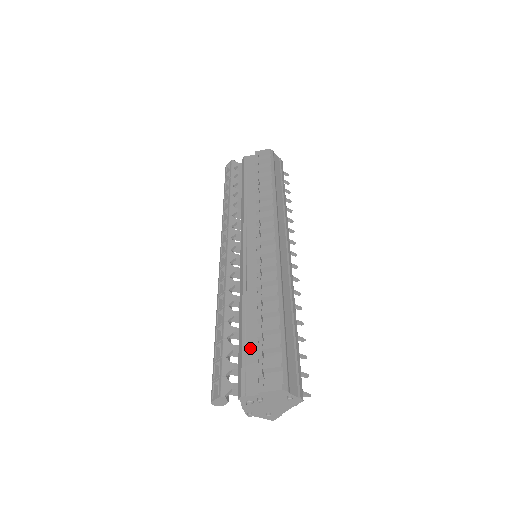
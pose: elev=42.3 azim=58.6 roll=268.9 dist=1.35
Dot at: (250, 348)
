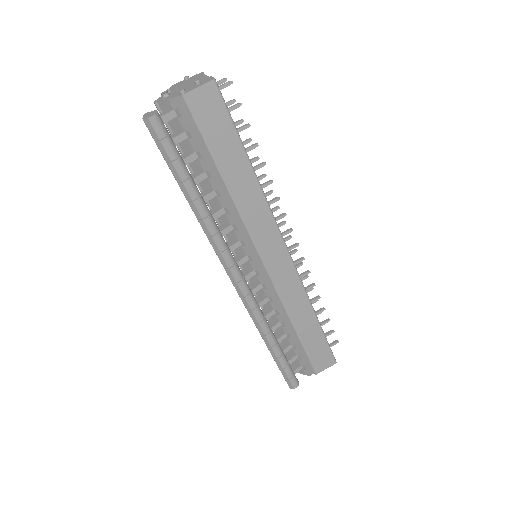
Dot at: occluded
